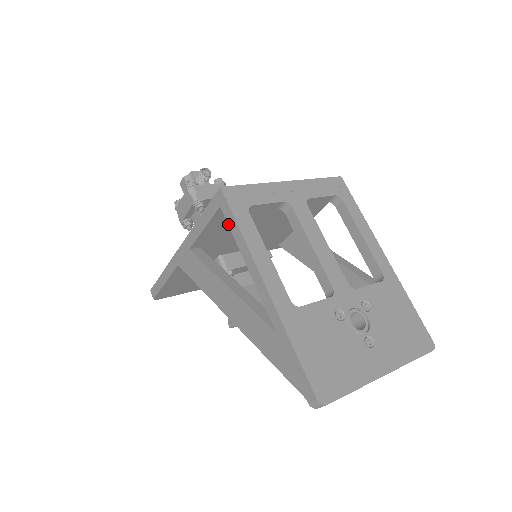
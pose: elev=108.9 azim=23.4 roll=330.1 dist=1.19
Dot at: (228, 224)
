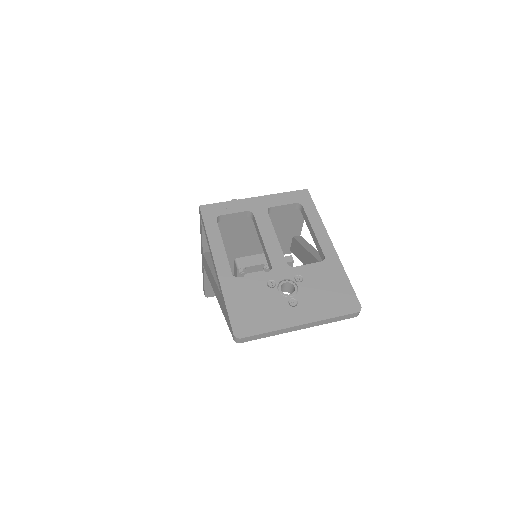
Dot at: (204, 229)
